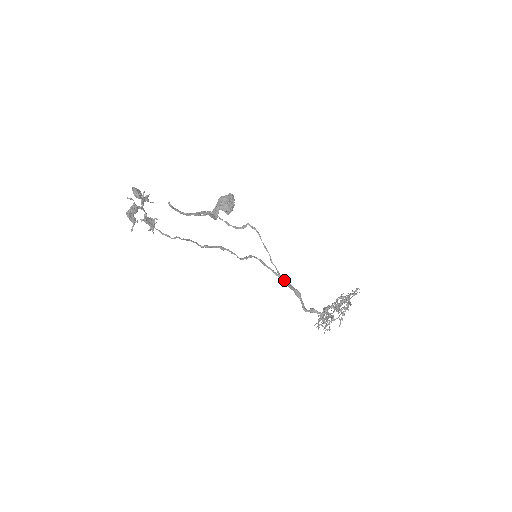
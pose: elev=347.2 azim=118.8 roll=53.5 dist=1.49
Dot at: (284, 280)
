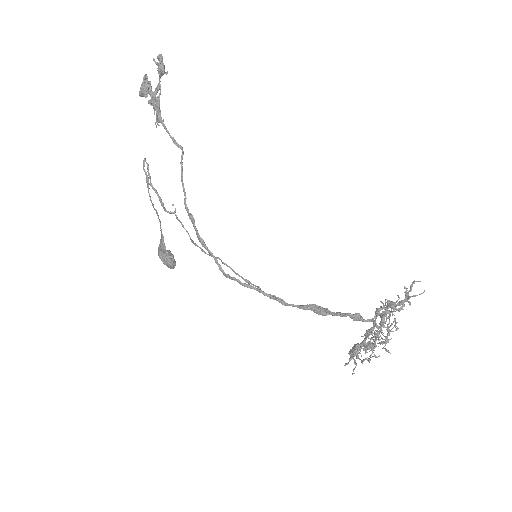
Dot at: occluded
